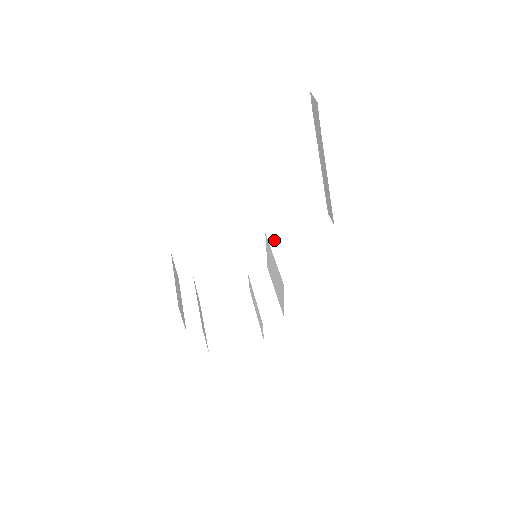
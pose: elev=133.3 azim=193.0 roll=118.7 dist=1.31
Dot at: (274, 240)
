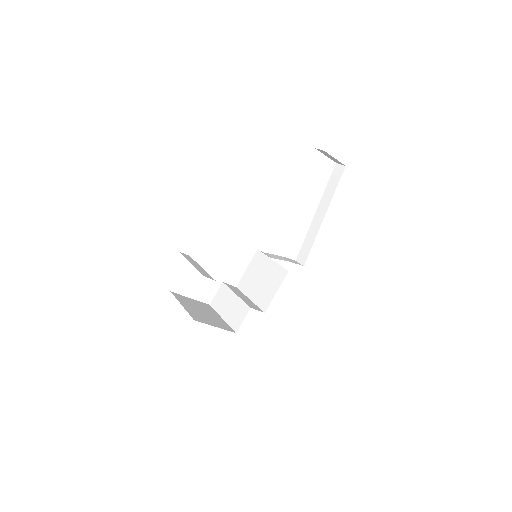
Dot at: occluded
